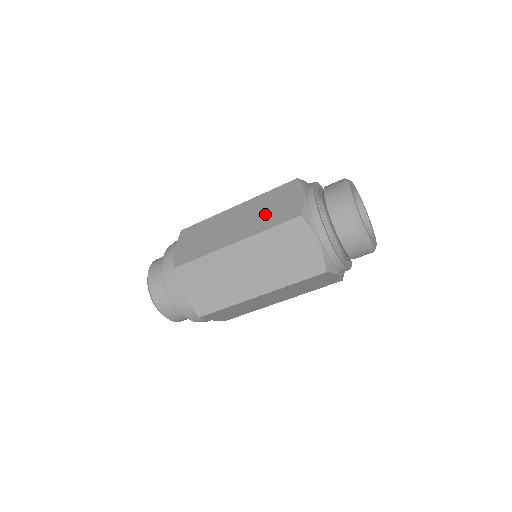
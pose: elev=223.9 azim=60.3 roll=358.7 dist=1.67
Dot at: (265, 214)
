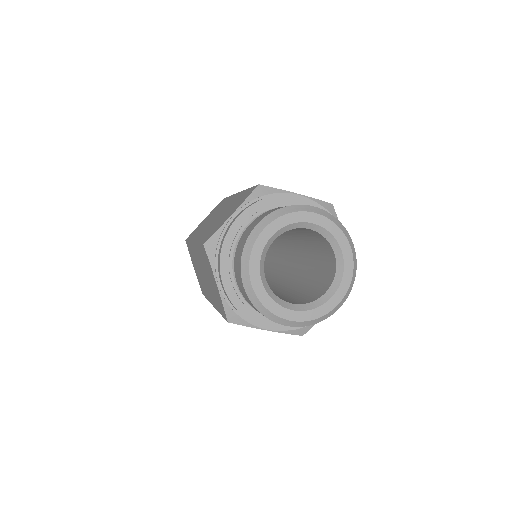
Dot at: (217, 221)
